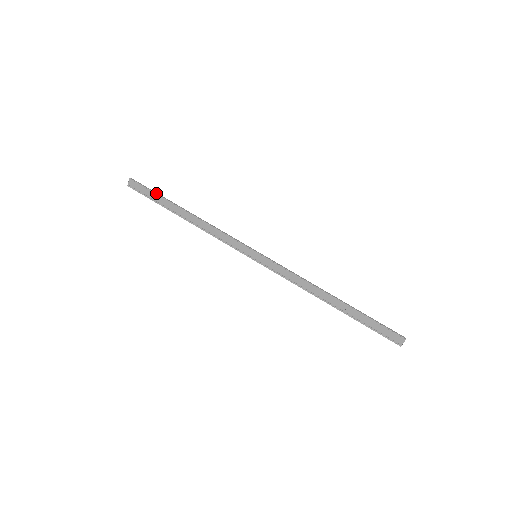
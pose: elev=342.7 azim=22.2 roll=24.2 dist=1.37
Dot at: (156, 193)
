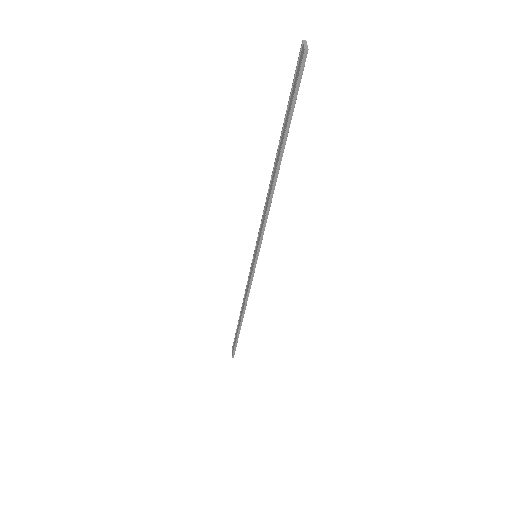
Dot at: (236, 332)
